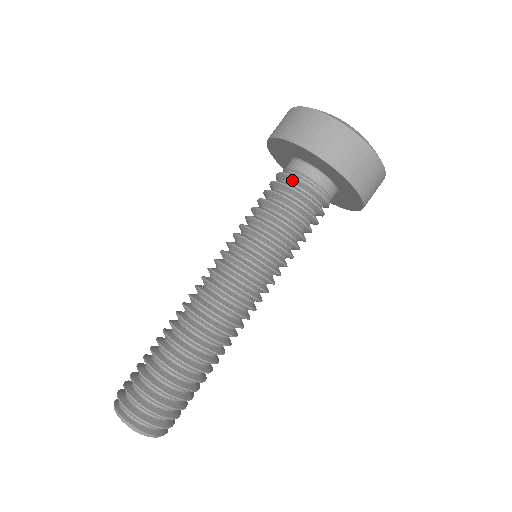
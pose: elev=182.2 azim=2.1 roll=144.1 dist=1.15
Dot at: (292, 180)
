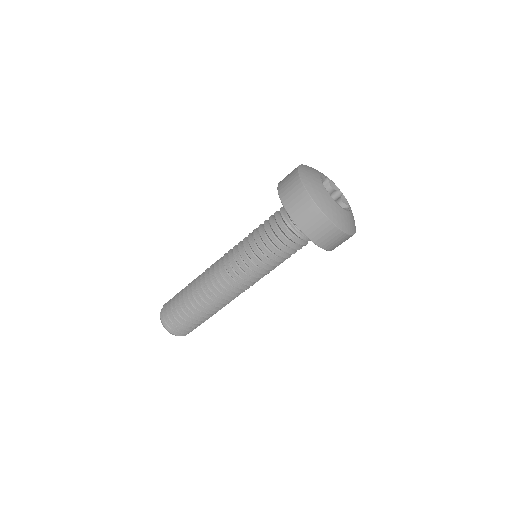
Dot at: (282, 218)
